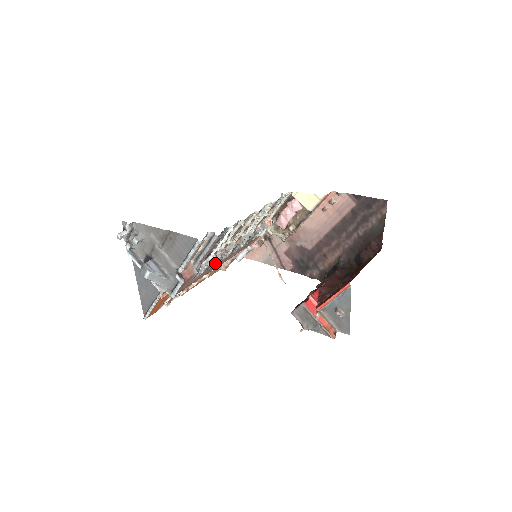
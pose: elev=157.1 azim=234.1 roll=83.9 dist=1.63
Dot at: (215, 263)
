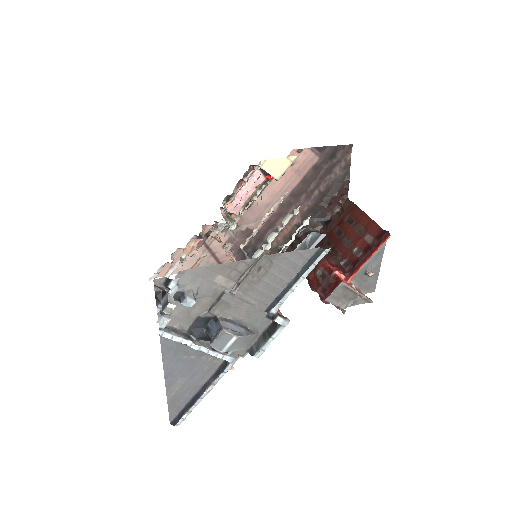
Dot at: occluded
